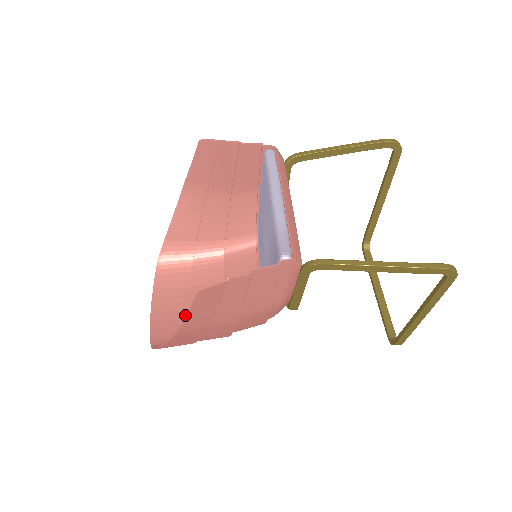
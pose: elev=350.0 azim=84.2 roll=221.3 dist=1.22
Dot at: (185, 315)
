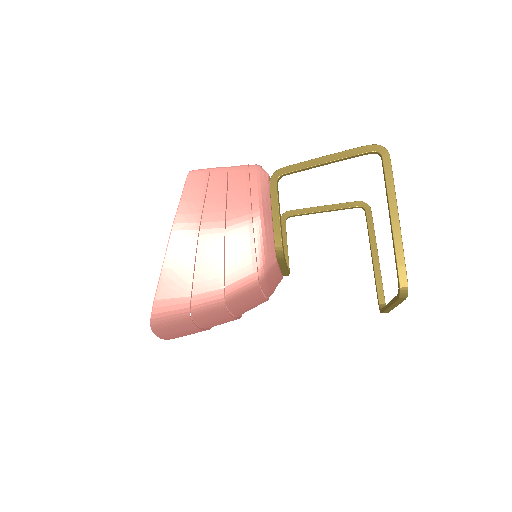
Dot at: (192, 328)
